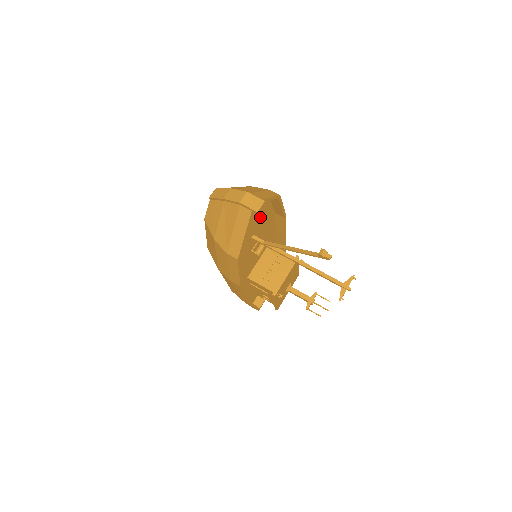
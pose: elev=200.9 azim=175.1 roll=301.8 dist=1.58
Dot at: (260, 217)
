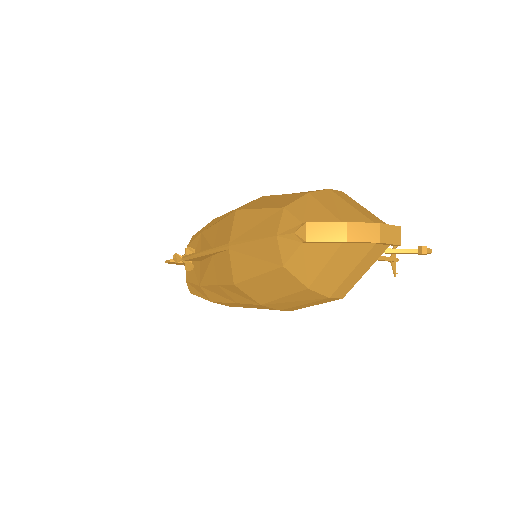
Dot at: occluded
